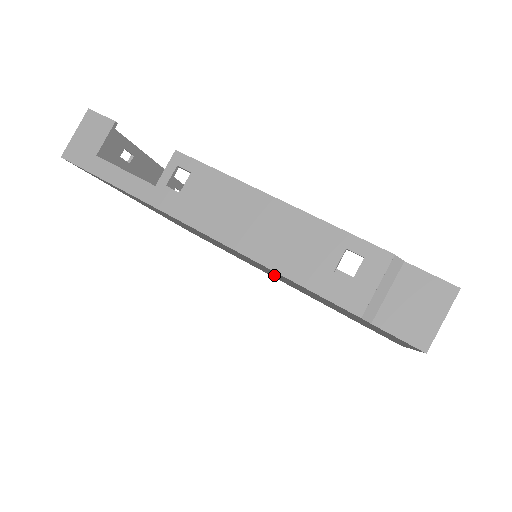
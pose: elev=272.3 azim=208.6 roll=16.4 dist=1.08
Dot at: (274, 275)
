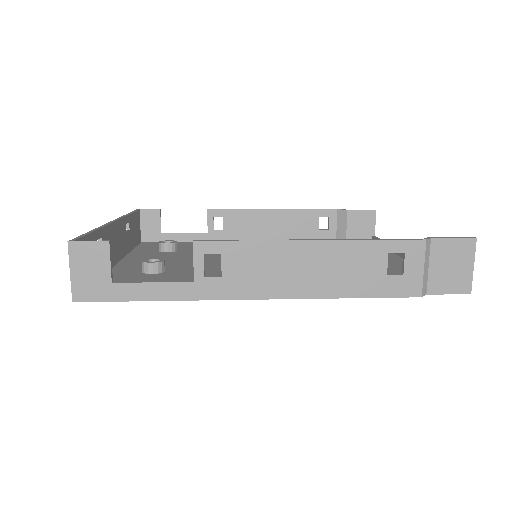
Dot at: occluded
